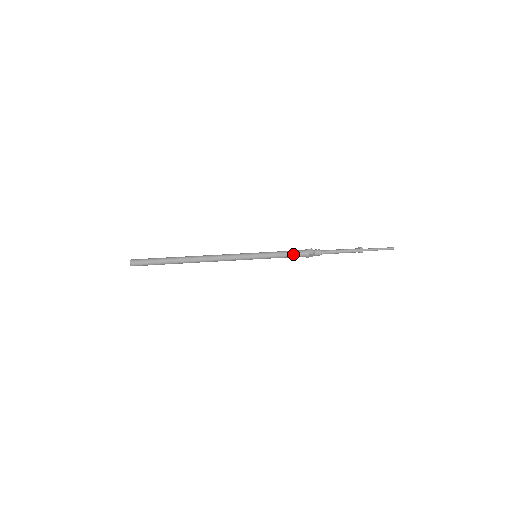
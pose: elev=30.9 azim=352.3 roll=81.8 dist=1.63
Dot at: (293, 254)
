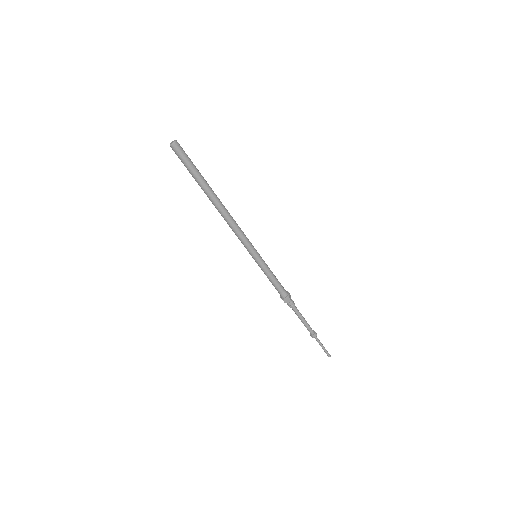
Dot at: (279, 284)
